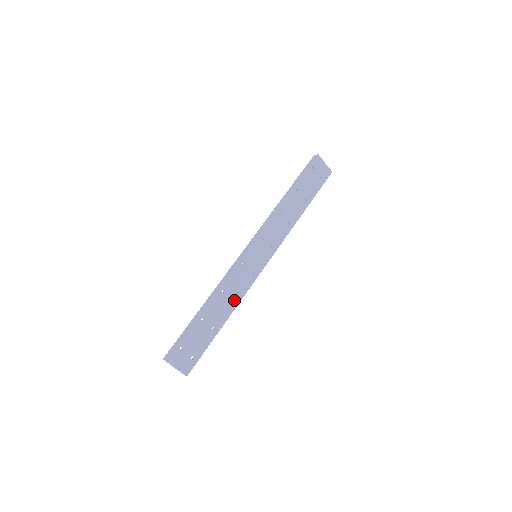
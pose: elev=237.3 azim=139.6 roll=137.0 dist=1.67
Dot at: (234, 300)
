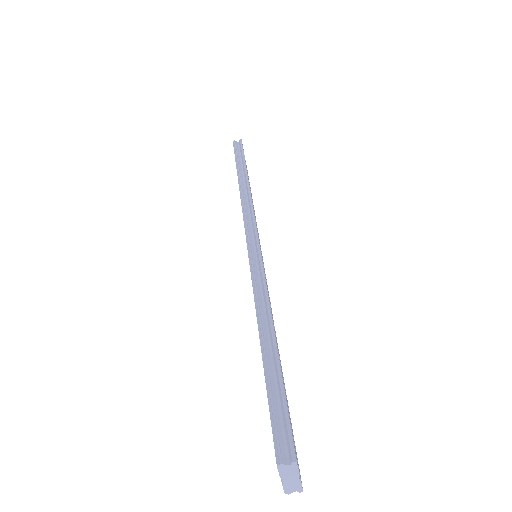
Dot at: occluded
